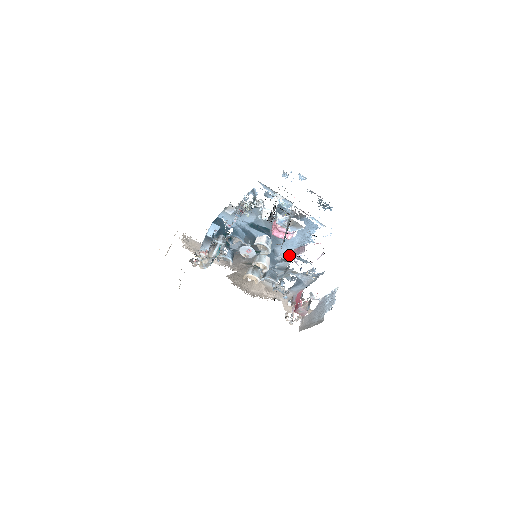
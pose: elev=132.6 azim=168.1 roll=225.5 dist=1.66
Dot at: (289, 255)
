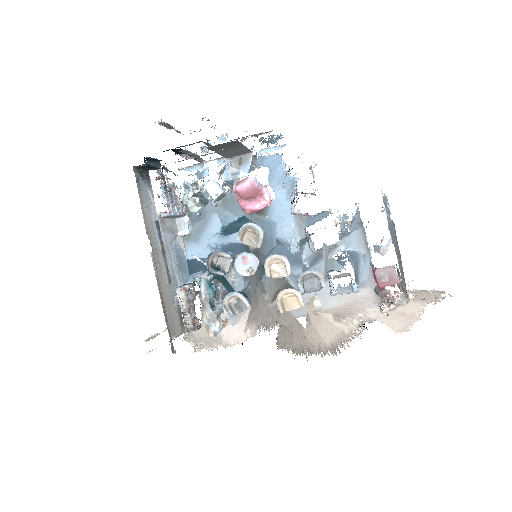
Dot at: (298, 229)
